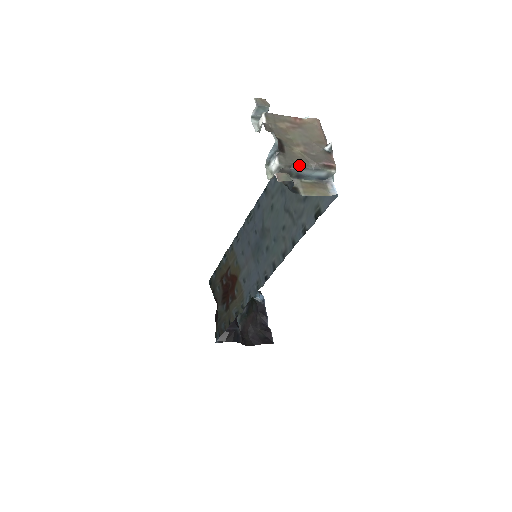
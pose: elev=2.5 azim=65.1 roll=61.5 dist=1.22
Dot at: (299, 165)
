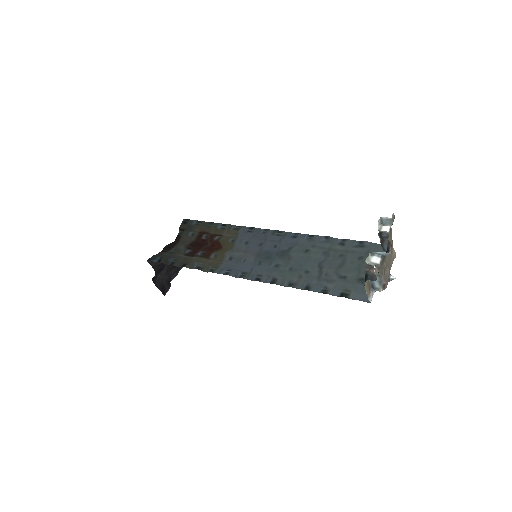
Dot at: (381, 272)
